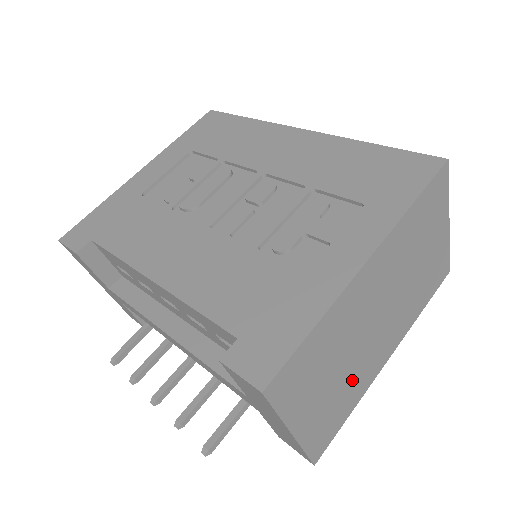
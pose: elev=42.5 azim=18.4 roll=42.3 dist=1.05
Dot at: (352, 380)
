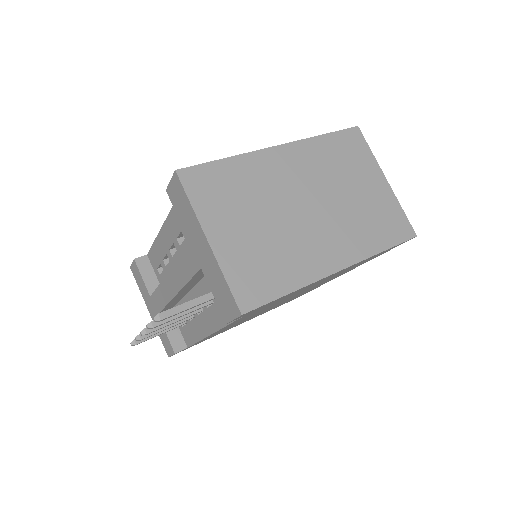
Dot at: (284, 249)
